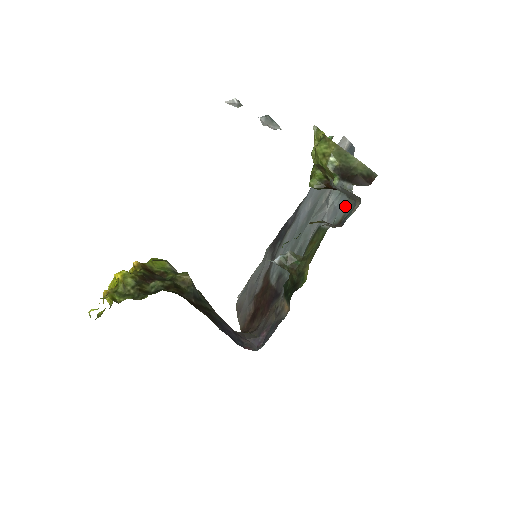
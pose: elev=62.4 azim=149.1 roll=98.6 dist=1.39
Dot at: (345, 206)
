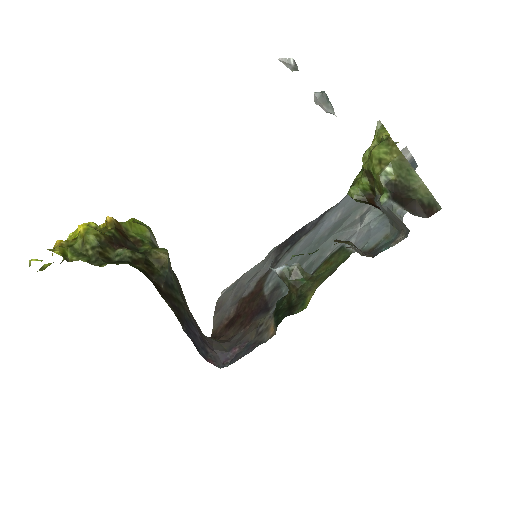
Dot at: (383, 232)
